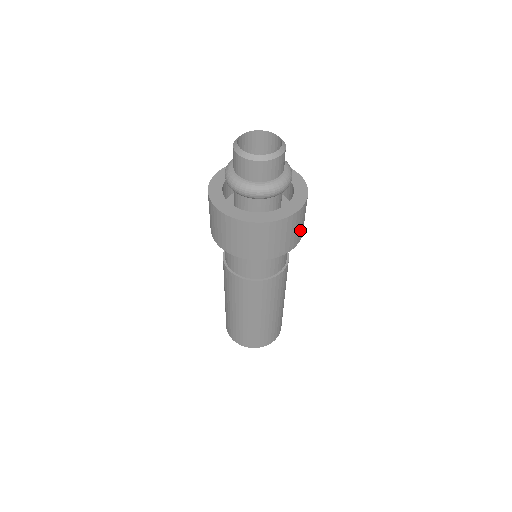
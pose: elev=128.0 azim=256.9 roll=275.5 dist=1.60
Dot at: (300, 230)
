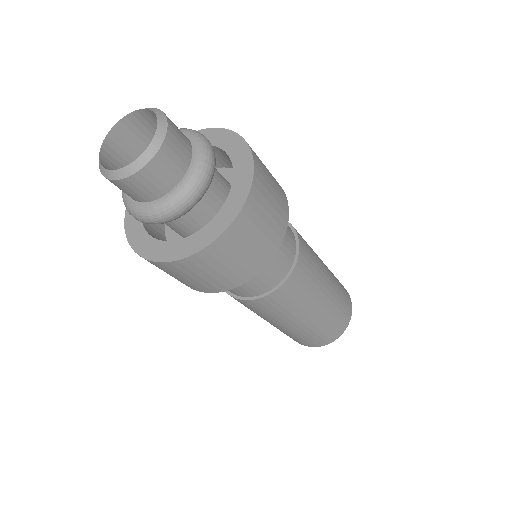
Dot at: (247, 261)
